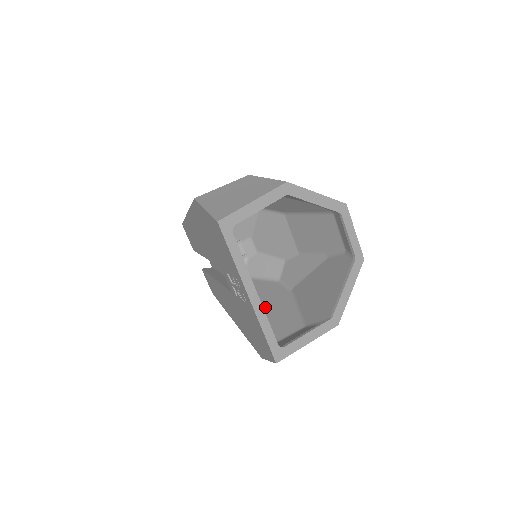
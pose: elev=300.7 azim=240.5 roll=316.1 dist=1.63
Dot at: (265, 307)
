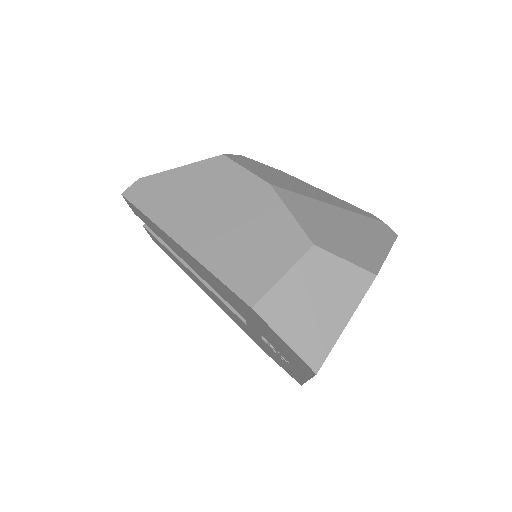
Dot at: occluded
